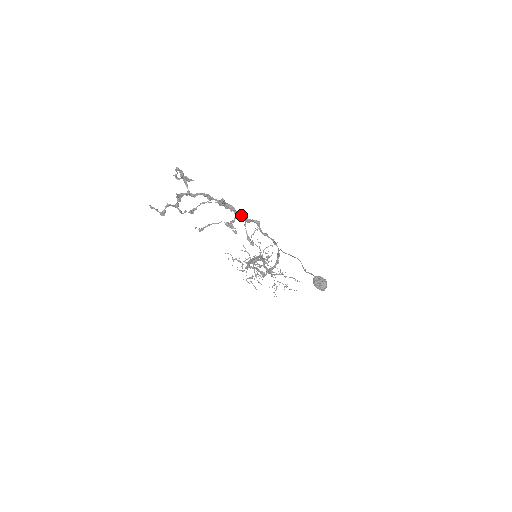
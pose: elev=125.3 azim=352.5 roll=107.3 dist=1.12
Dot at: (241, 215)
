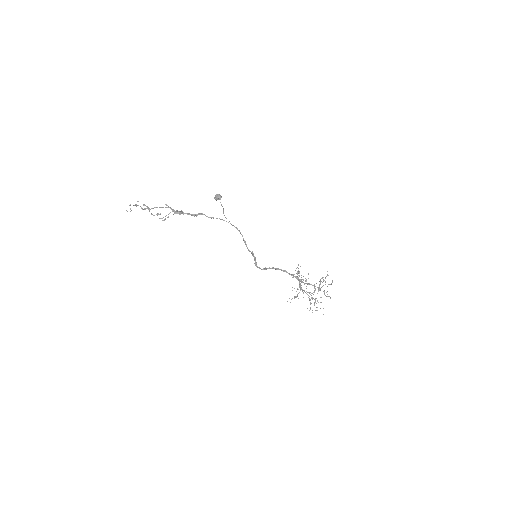
Dot at: (190, 214)
